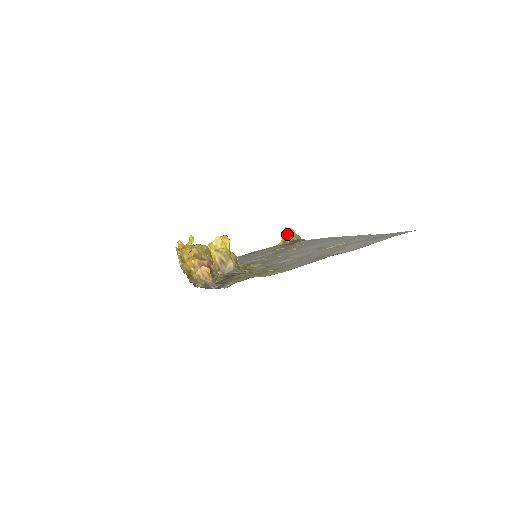
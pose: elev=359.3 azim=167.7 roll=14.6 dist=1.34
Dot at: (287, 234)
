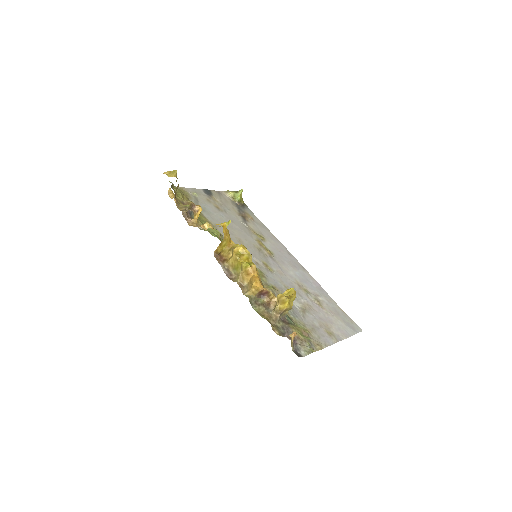
Dot at: (240, 195)
